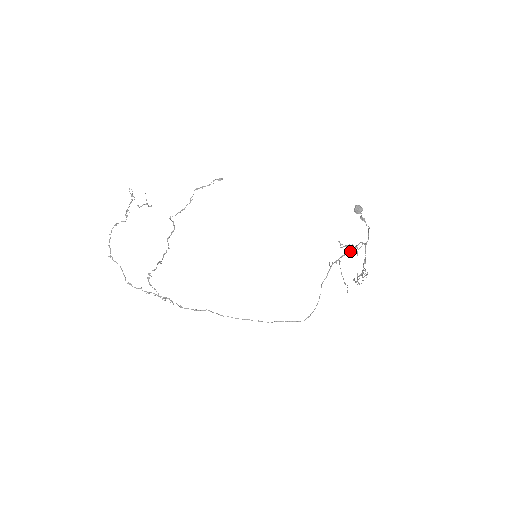
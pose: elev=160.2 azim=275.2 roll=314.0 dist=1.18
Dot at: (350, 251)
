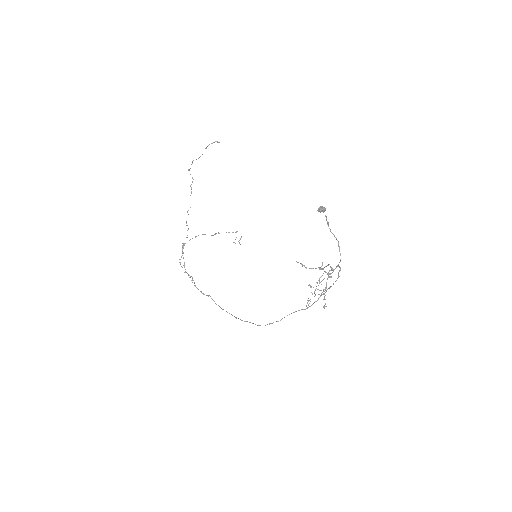
Dot at: occluded
